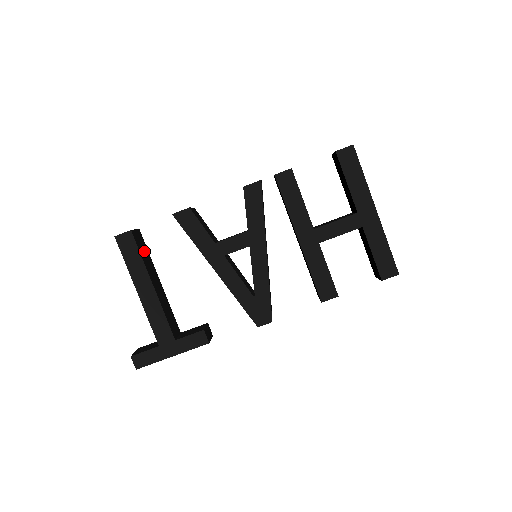
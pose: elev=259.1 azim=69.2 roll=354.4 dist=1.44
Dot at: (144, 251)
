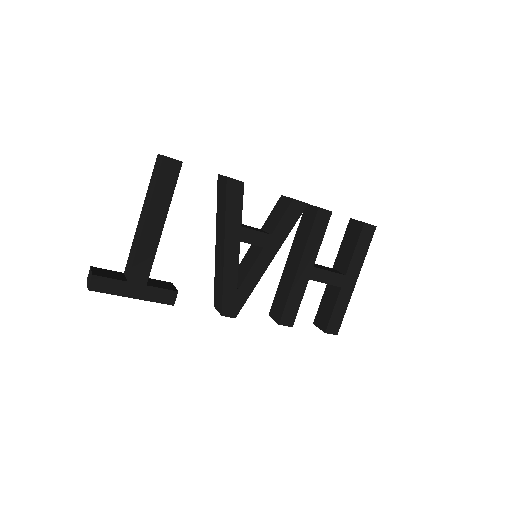
Dot at: occluded
